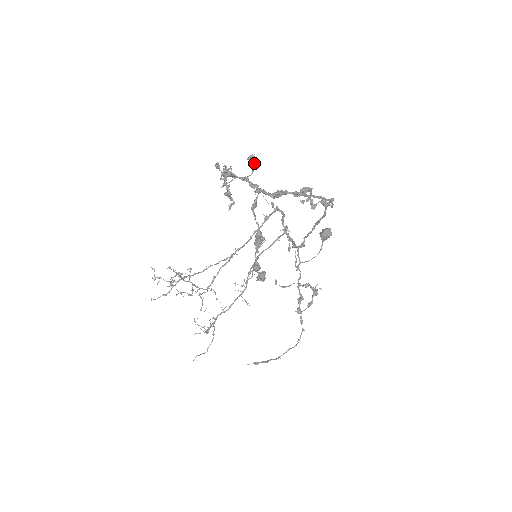
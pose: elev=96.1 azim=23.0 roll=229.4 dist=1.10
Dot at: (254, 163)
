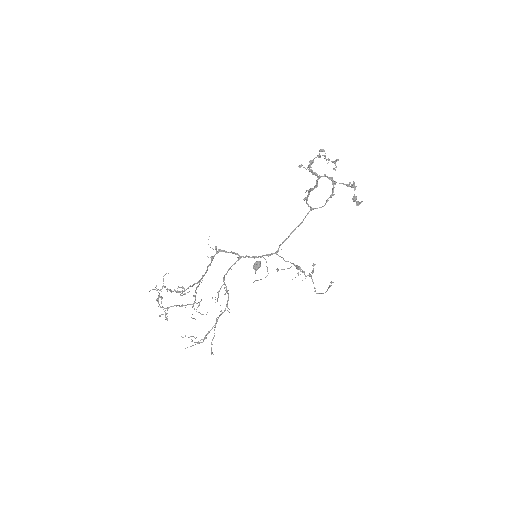
Dot at: (305, 168)
